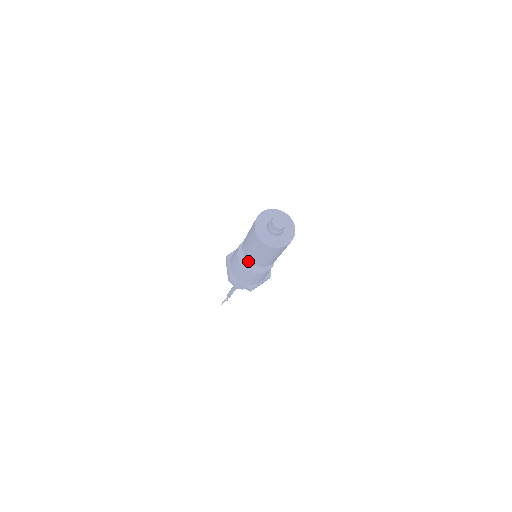
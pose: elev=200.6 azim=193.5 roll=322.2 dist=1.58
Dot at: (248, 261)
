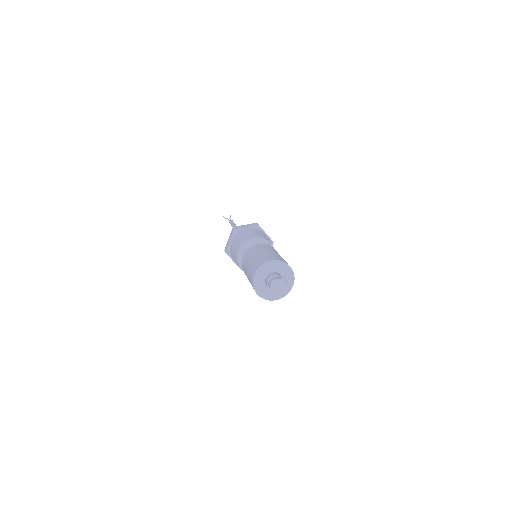
Dot at: occluded
